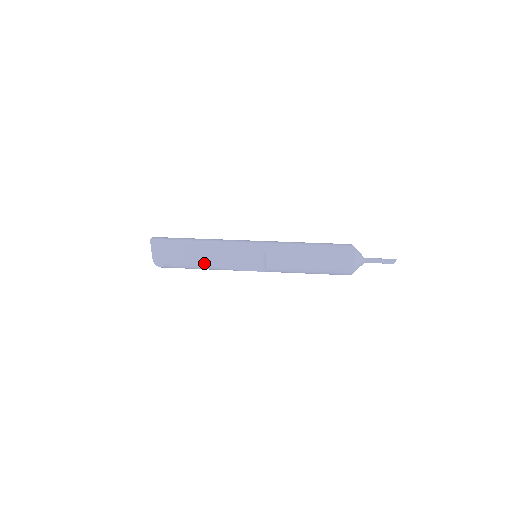
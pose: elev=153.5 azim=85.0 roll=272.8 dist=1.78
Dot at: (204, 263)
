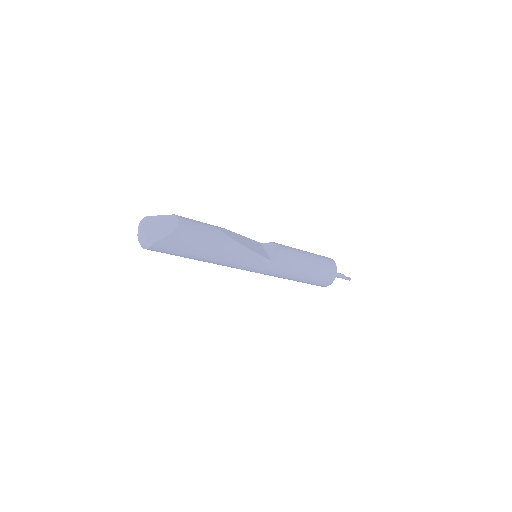
Dot at: (220, 231)
